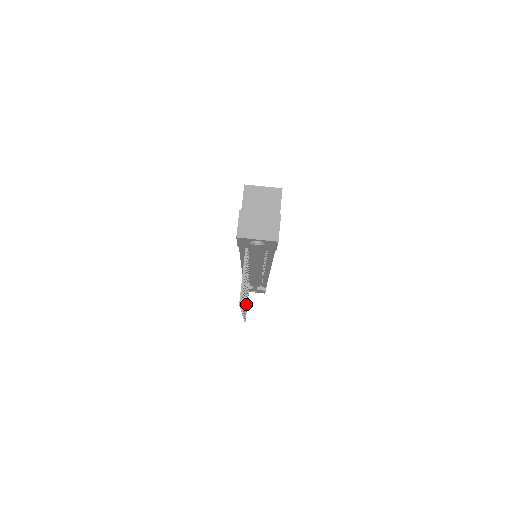
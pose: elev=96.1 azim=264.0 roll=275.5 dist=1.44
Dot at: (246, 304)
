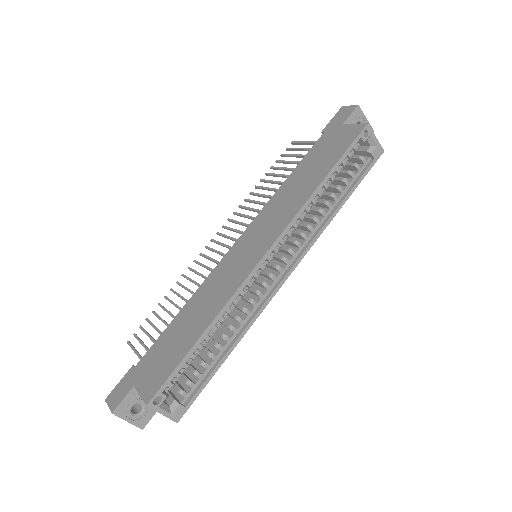
Dot at: occluded
